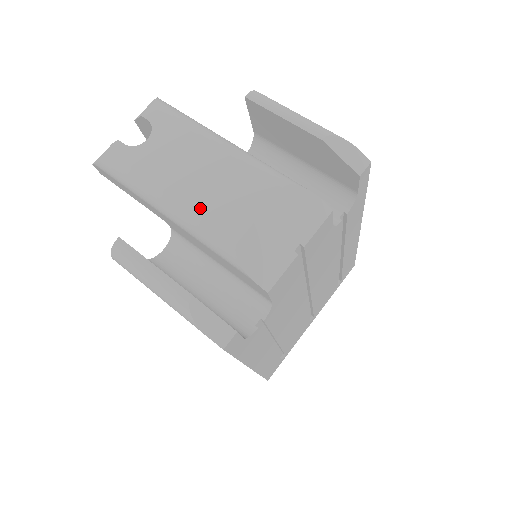
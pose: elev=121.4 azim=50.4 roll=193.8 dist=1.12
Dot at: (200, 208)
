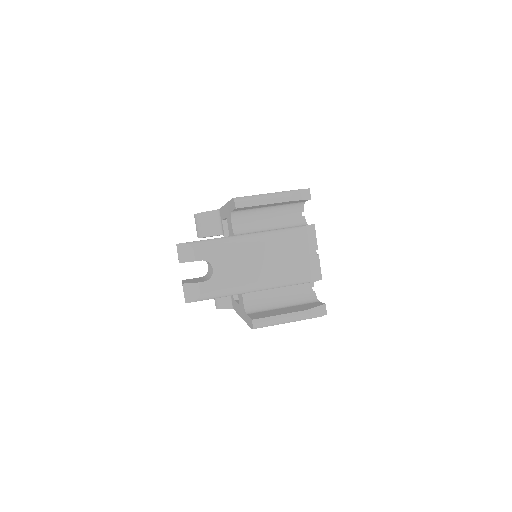
Dot at: (272, 276)
